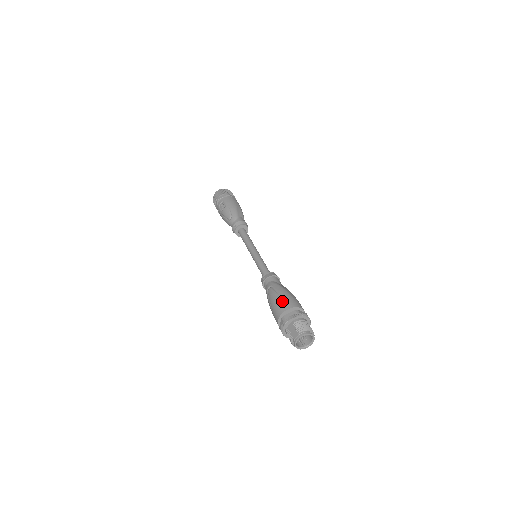
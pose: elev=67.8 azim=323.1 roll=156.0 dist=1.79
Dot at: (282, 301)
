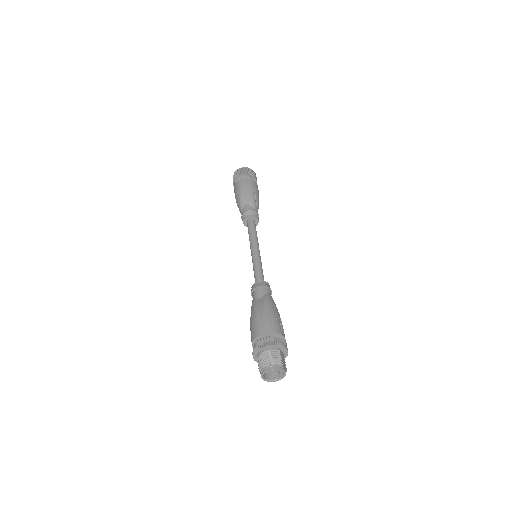
Dot at: occluded
